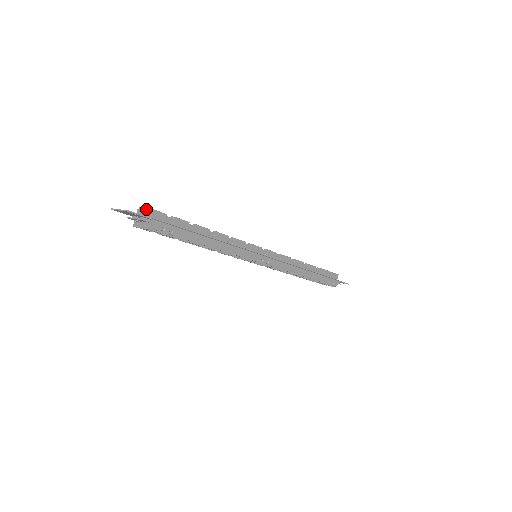
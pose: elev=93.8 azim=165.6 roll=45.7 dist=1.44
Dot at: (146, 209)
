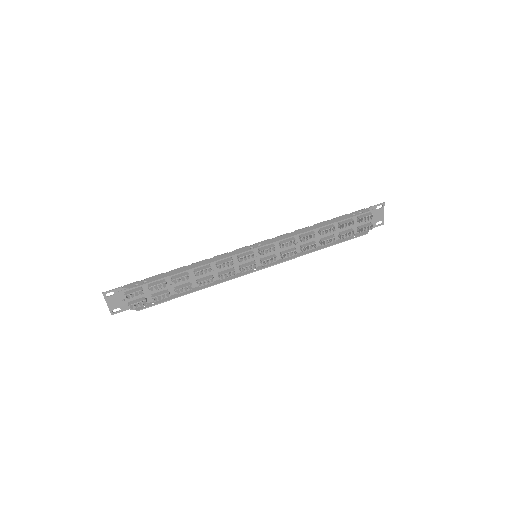
Dot at: occluded
